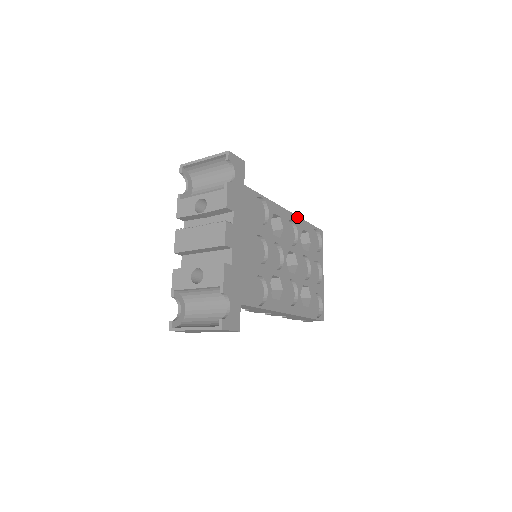
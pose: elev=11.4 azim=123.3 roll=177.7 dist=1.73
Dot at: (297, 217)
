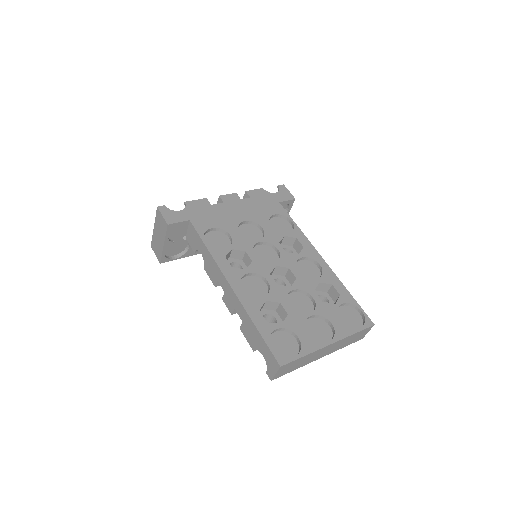
Dot at: (332, 272)
